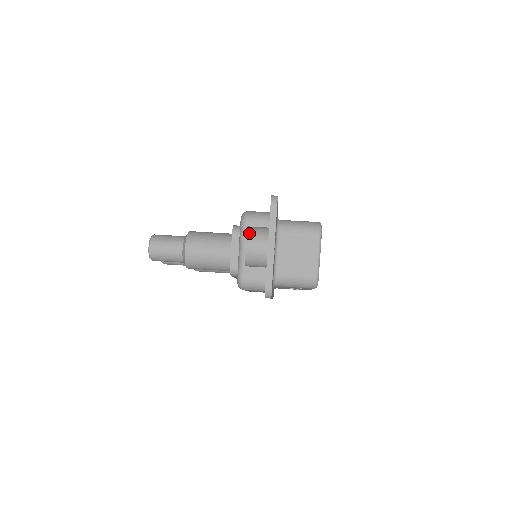
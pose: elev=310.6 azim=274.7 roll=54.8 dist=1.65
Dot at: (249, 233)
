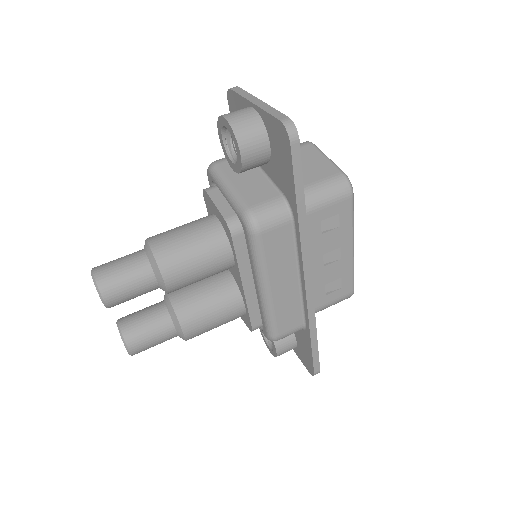
Dot at: occluded
